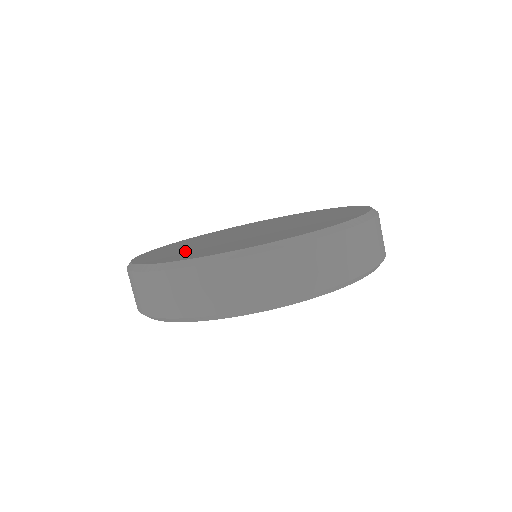
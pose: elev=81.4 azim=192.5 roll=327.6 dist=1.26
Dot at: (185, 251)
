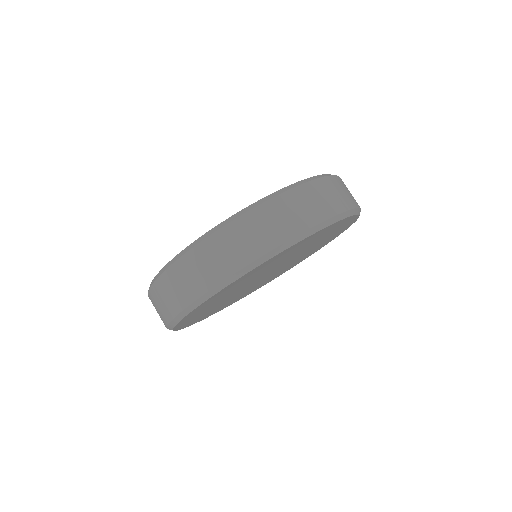
Dot at: occluded
